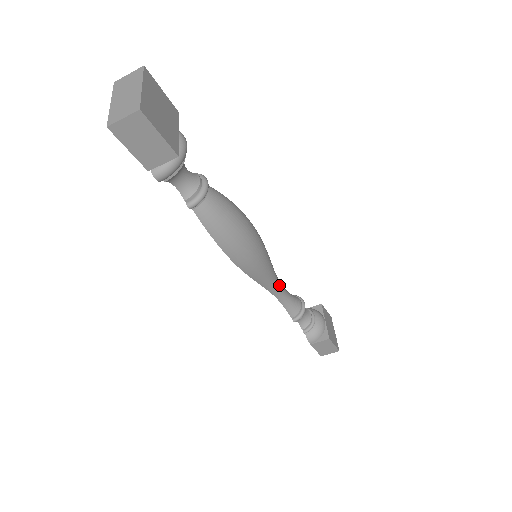
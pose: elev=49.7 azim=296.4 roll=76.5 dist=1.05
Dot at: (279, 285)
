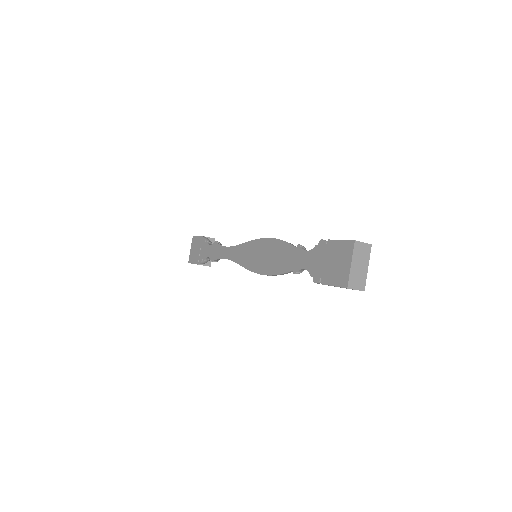
Dot at: occluded
